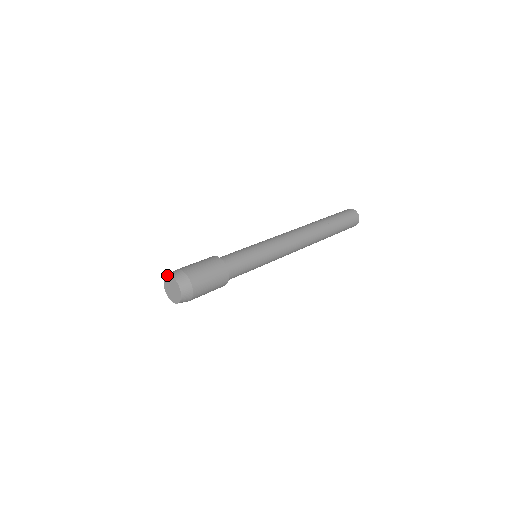
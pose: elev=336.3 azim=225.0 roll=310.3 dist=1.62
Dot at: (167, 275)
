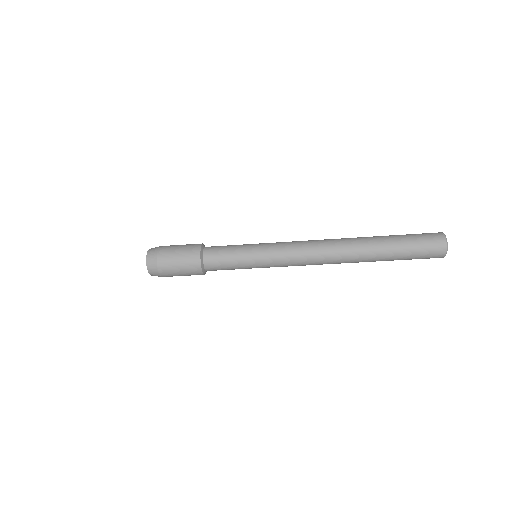
Dot at: occluded
